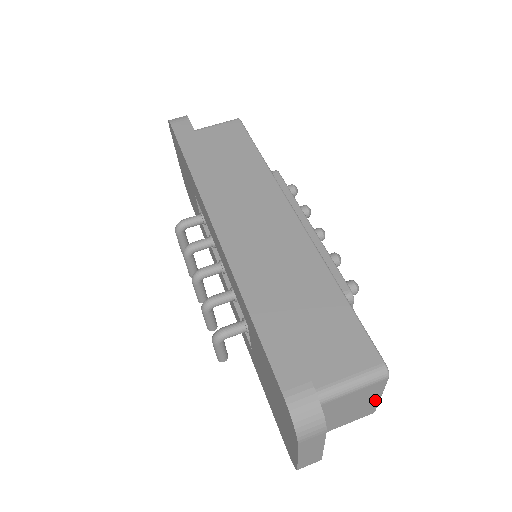
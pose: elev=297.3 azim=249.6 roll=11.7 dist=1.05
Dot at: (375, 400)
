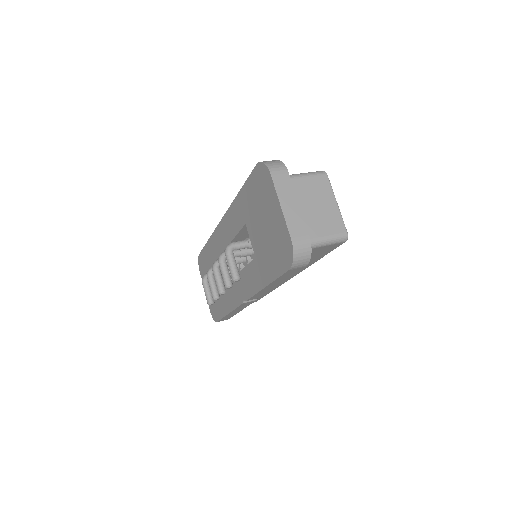
Dot at: (334, 207)
